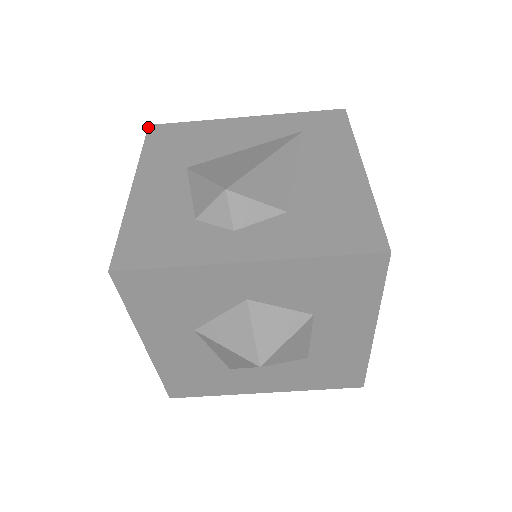
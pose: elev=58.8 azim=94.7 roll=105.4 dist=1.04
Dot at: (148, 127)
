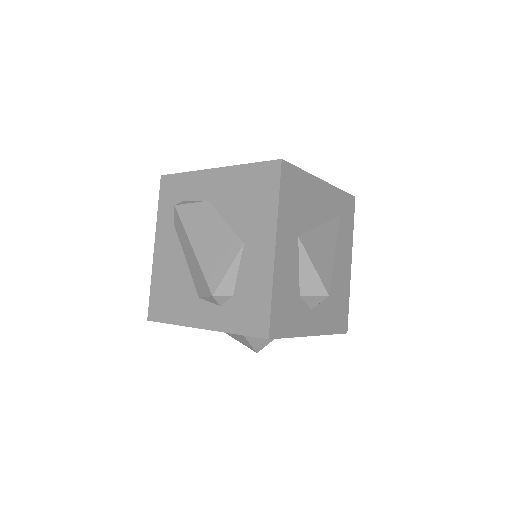
Dot at: (282, 163)
